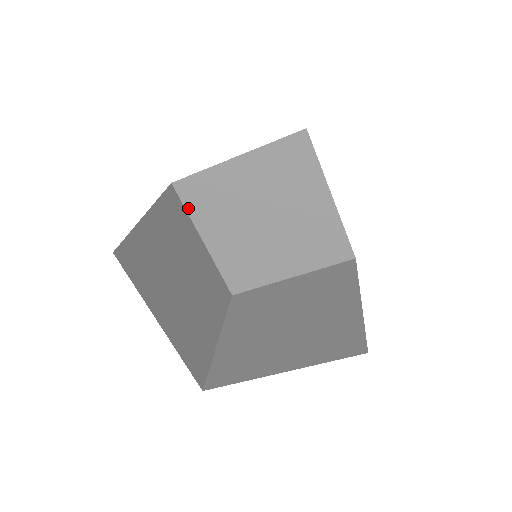
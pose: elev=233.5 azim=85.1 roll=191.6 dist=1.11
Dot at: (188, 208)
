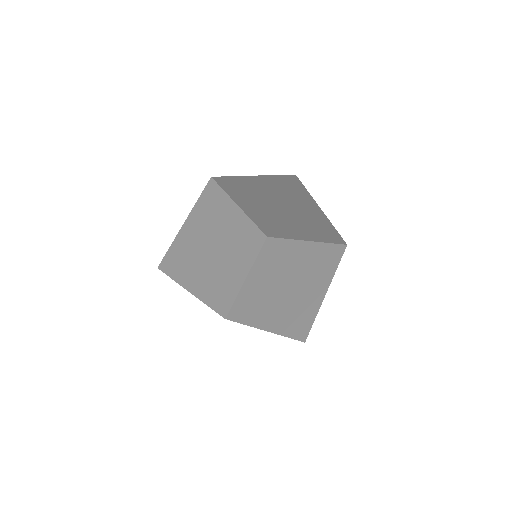
Dot at: (241, 322)
